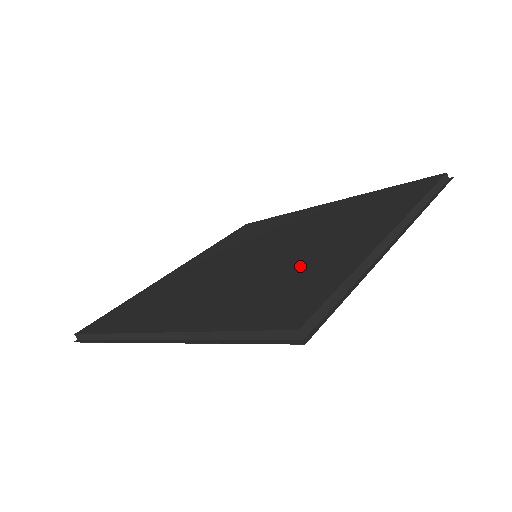
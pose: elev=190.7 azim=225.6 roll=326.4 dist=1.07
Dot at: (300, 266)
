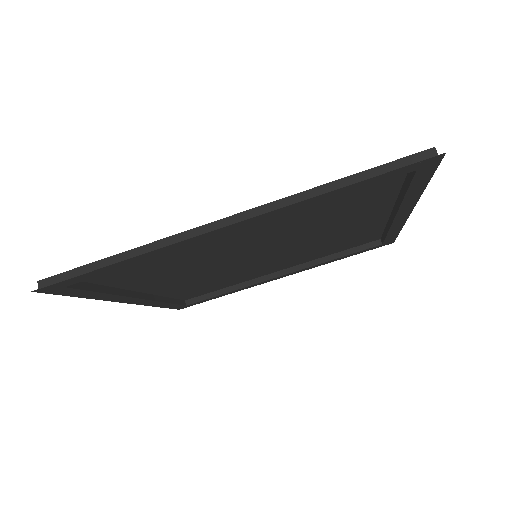
Dot at: (343, 213)
